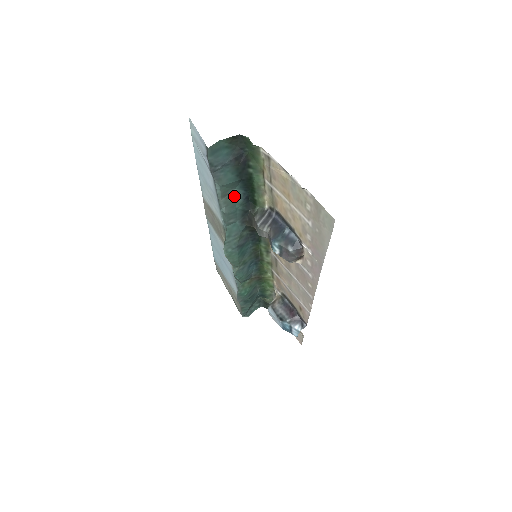
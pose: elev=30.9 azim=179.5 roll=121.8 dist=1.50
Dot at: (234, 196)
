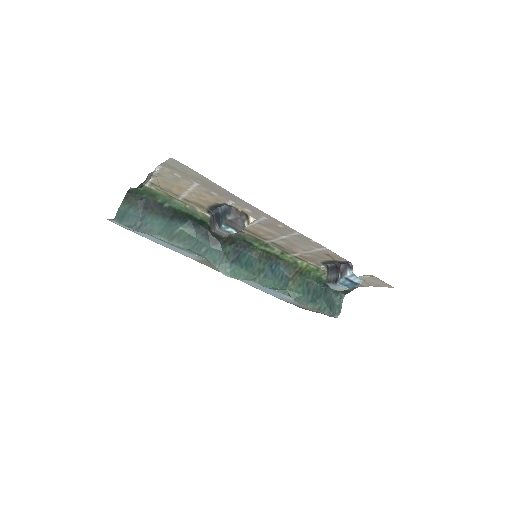
Dot at: (184, 233)
